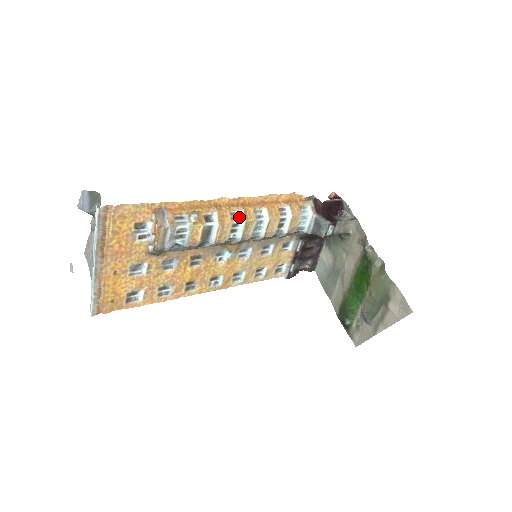
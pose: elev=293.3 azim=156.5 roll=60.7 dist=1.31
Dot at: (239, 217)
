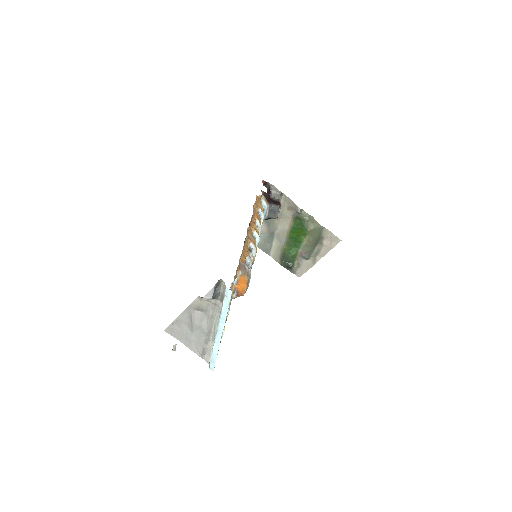
Dot at: (255, 237)
